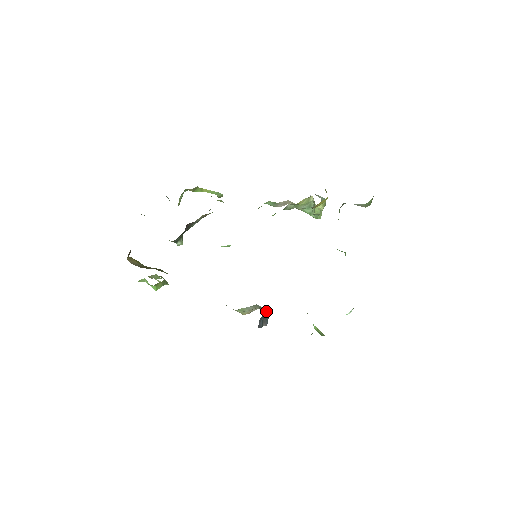
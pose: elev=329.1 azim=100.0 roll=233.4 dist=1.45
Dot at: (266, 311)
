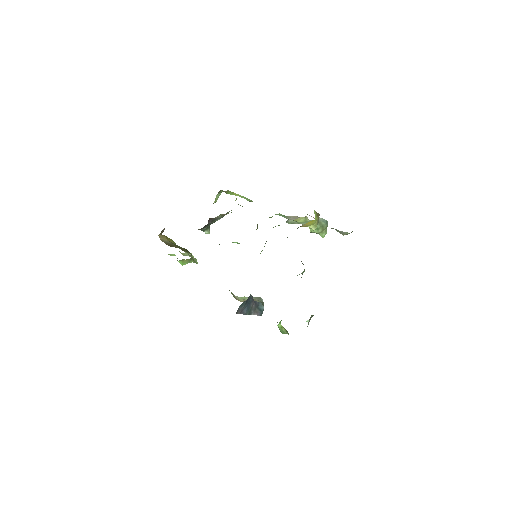
Dot at: (261, 304)
